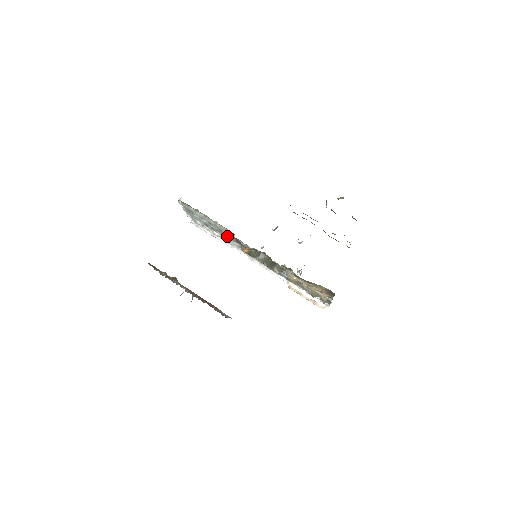
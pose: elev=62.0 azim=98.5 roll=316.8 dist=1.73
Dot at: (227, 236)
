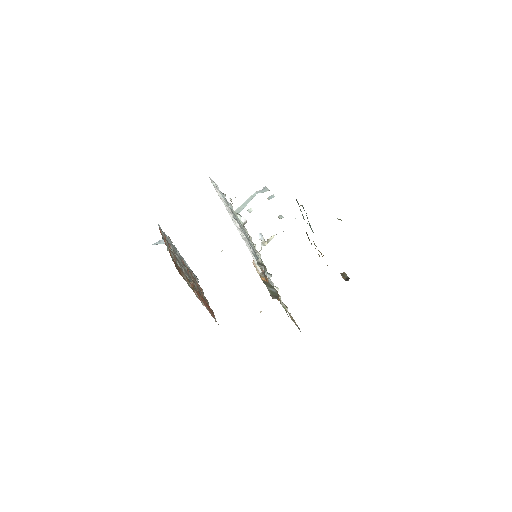
Dot at: (257, 261)
